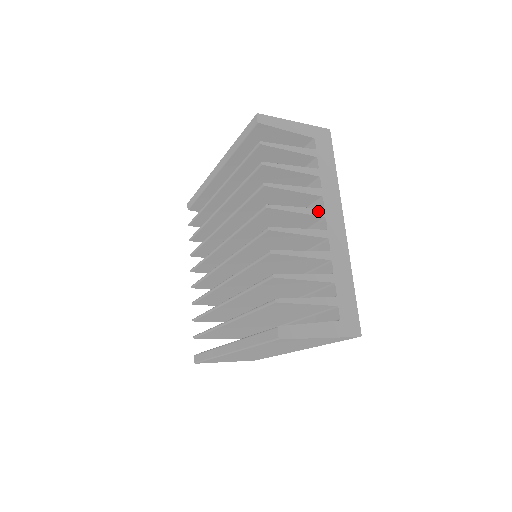
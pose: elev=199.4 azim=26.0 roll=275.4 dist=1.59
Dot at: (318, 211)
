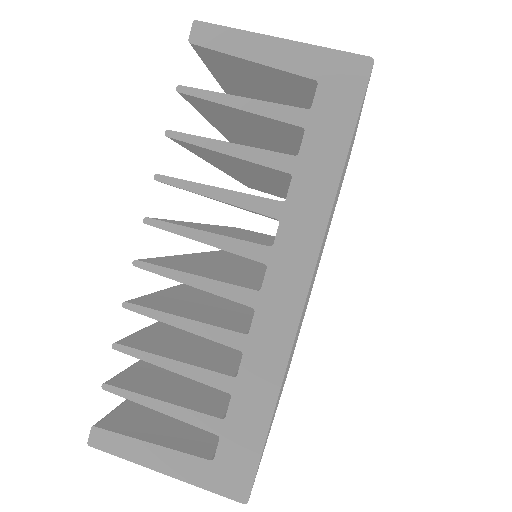
Dot at: (254, 249)
